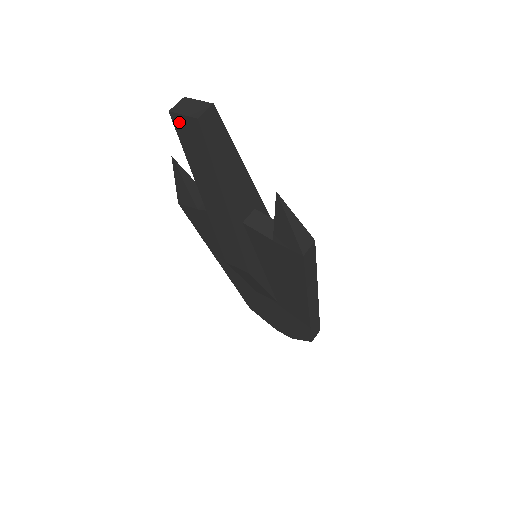
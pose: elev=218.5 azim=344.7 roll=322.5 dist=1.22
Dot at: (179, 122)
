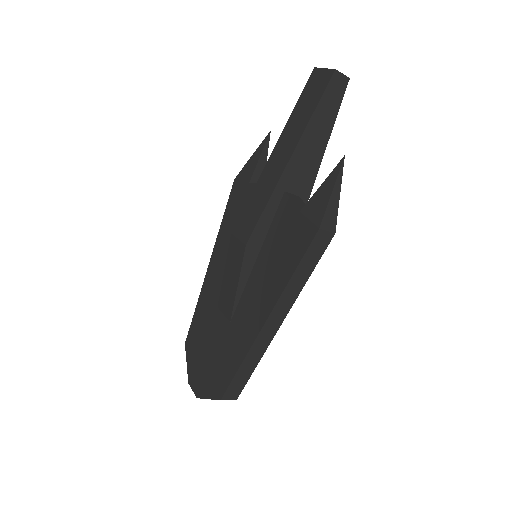
Dot at: (316, 76)
